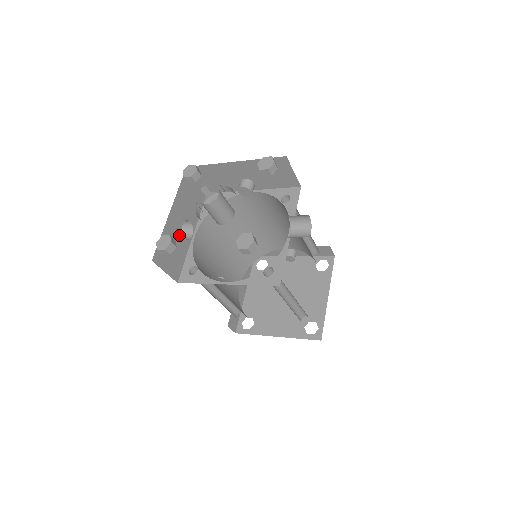
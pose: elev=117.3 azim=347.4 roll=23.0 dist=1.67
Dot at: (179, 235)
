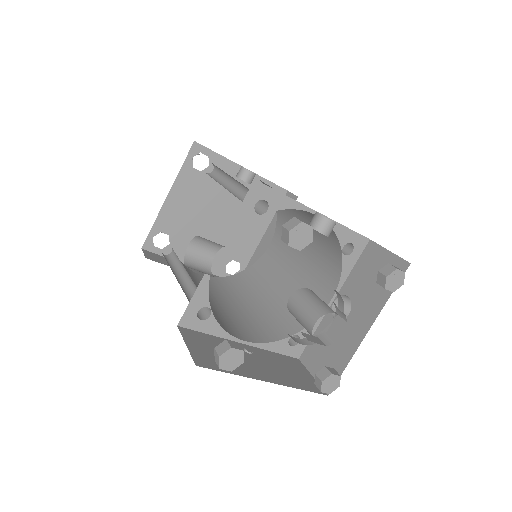
Dot at: occluded
